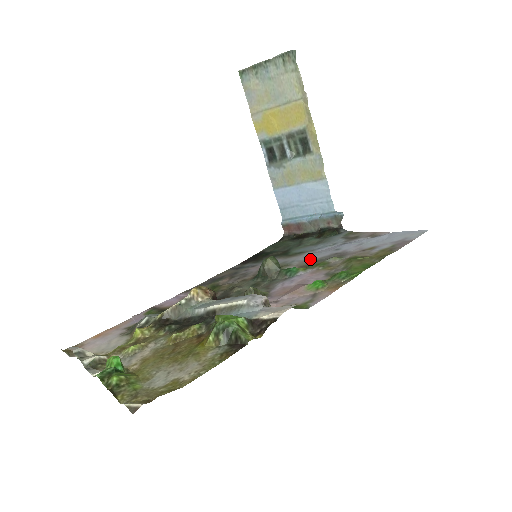
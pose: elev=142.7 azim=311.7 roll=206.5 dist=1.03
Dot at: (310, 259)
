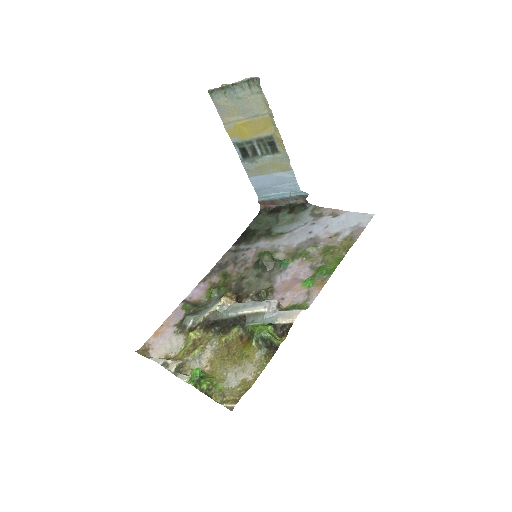
Dot at: (292, 244)
